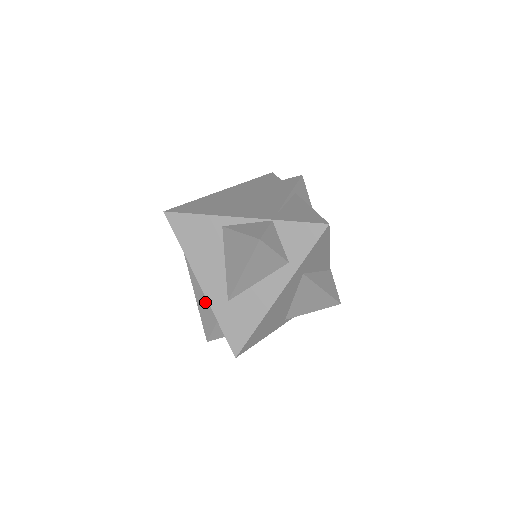
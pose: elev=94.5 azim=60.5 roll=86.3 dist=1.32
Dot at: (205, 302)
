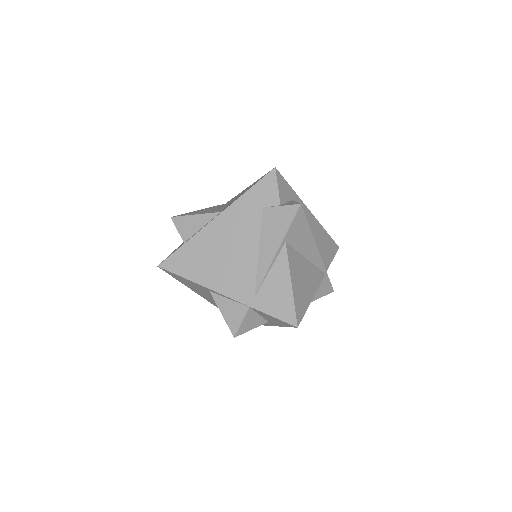
Dot at: occluded
